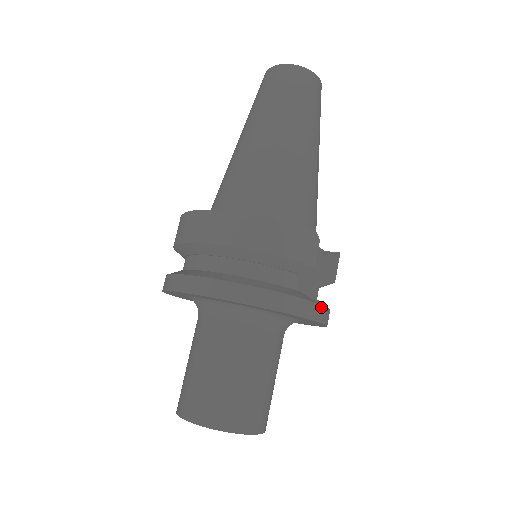
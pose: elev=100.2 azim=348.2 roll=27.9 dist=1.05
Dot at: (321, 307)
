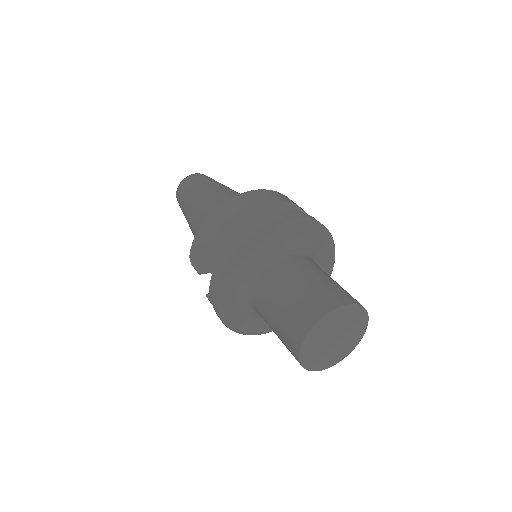
Dot at: occluded
